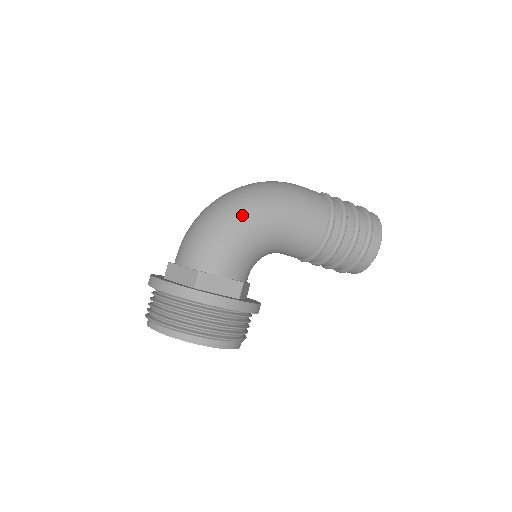
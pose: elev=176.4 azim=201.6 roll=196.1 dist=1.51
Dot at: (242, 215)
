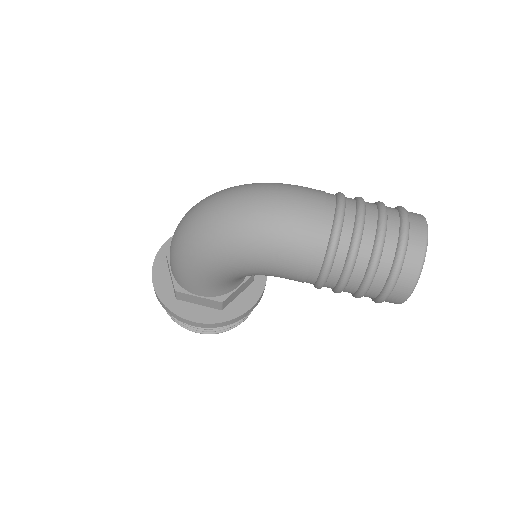
Dot at: (204, 258)
